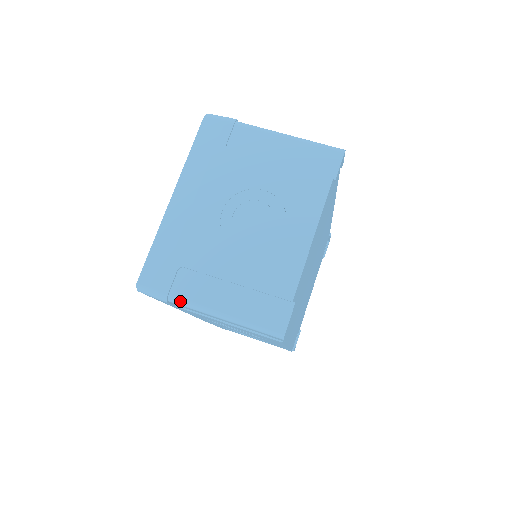
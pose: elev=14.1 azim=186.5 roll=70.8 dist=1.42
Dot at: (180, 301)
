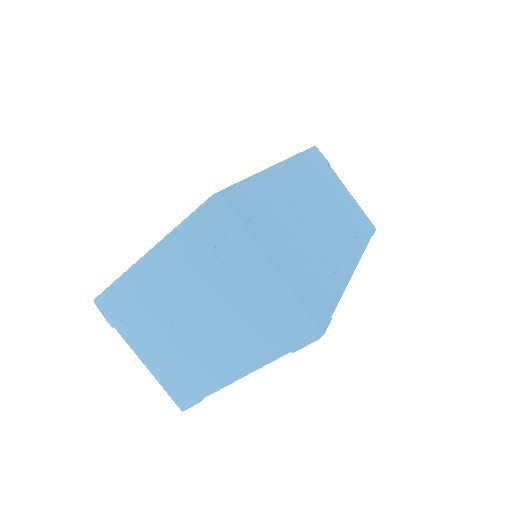
Dot at: (121, 336)
